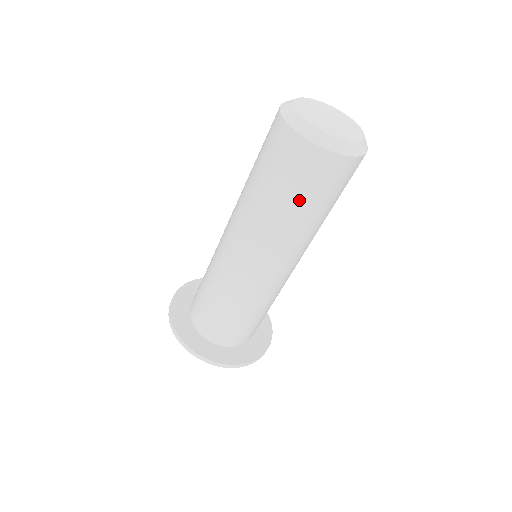
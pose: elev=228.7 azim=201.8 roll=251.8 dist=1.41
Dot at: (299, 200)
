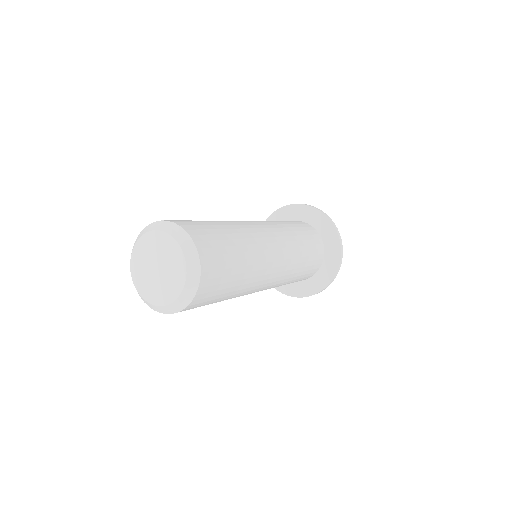
Dot at: occluded
